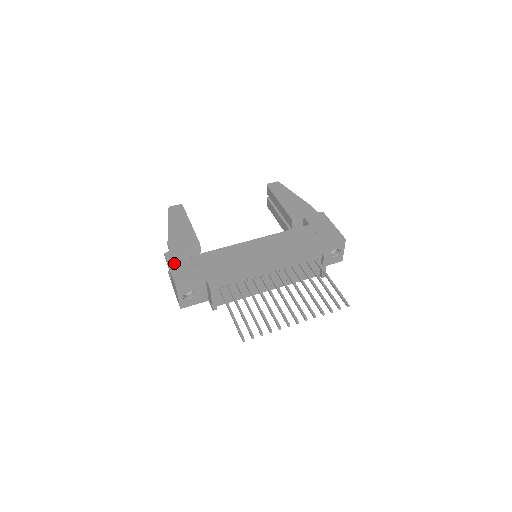
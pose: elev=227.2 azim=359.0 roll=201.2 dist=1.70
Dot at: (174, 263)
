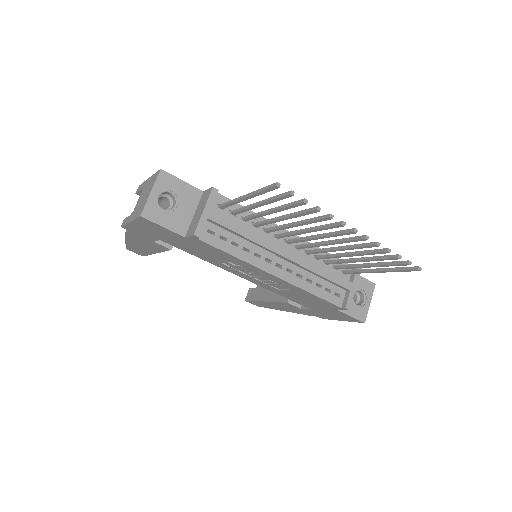
Dot at: occluded
